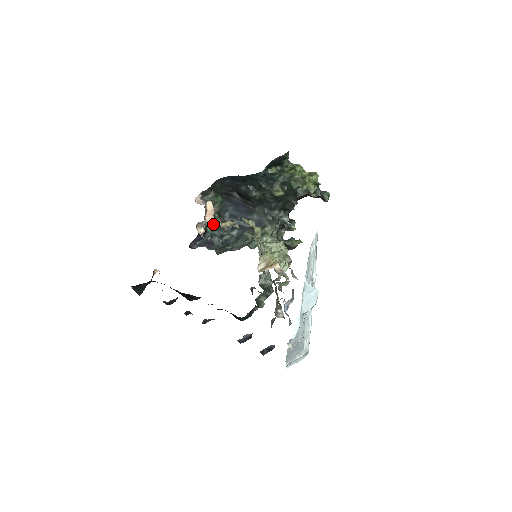
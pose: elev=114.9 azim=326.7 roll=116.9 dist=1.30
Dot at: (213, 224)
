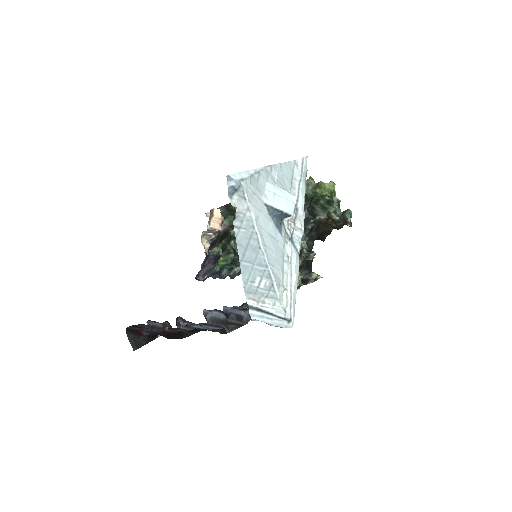
Dot at: (226, 259)
